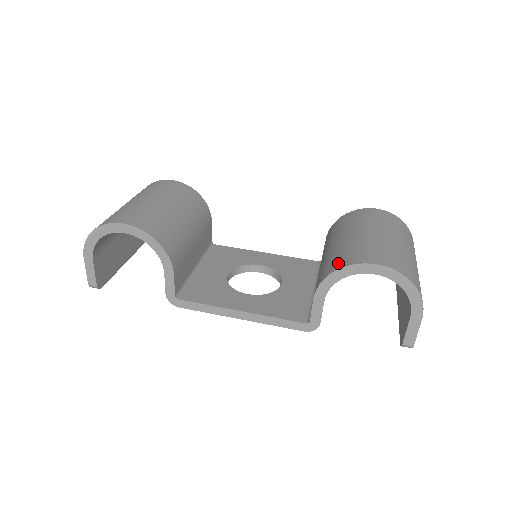
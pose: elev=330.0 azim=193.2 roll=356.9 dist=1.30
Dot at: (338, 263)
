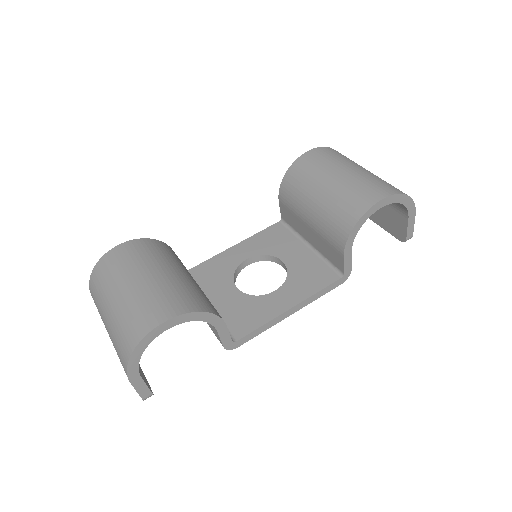
Dot at: (349, 217)
